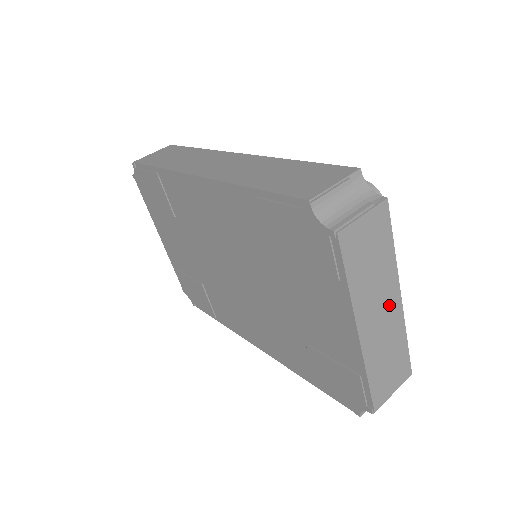
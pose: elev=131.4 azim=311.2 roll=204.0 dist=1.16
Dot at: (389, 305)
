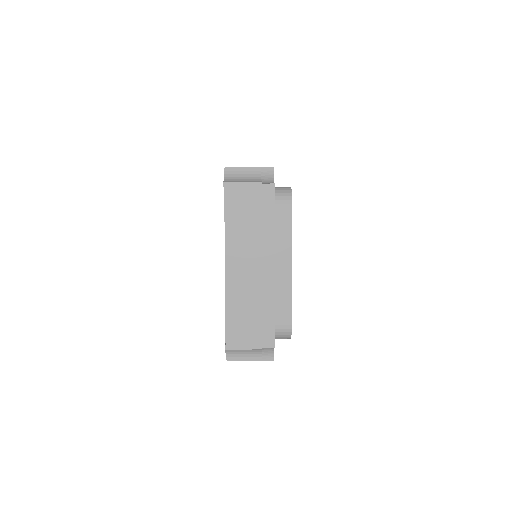
Dot at: (260, 265)
